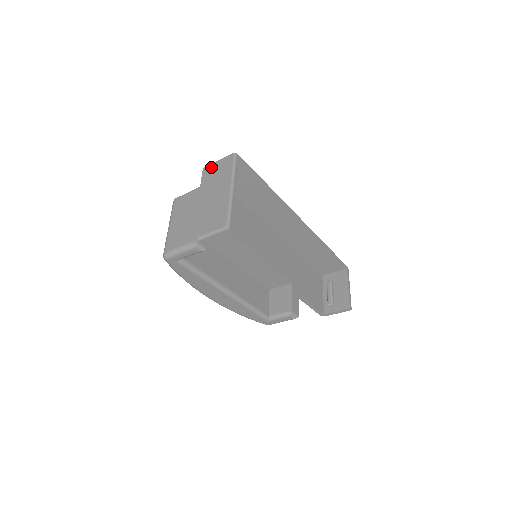
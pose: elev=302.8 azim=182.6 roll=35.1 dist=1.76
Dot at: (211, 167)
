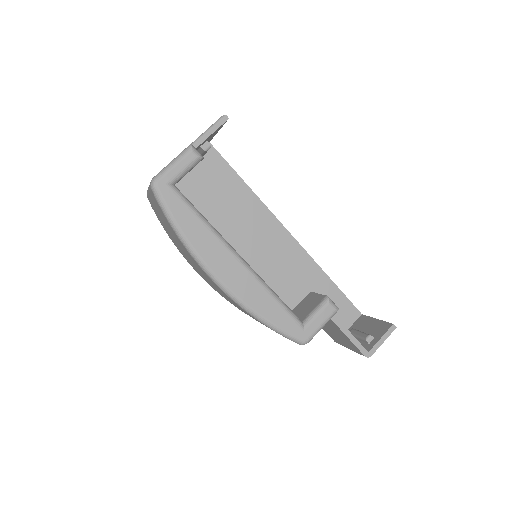
Dot at: occluded
